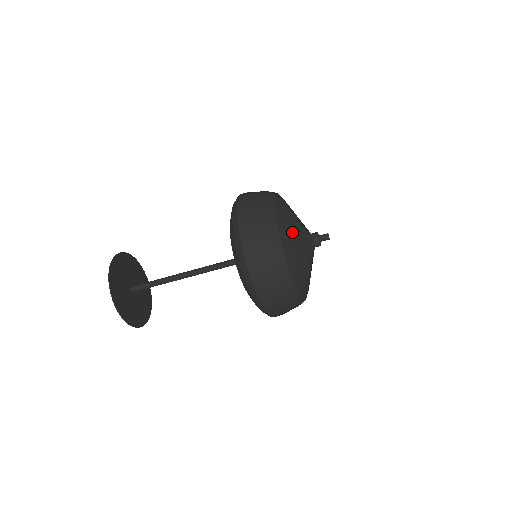
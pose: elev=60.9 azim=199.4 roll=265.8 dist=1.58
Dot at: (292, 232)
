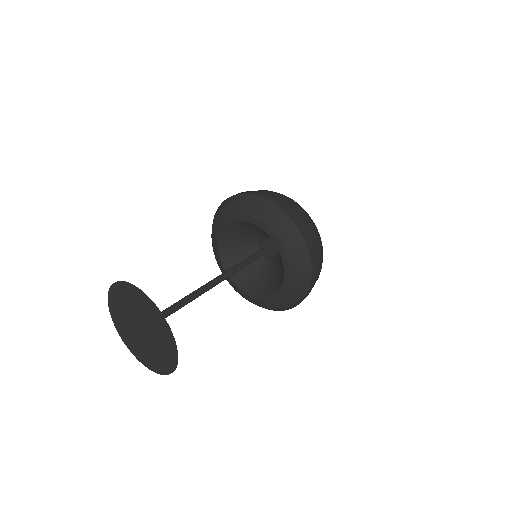
Dot at: occluded
